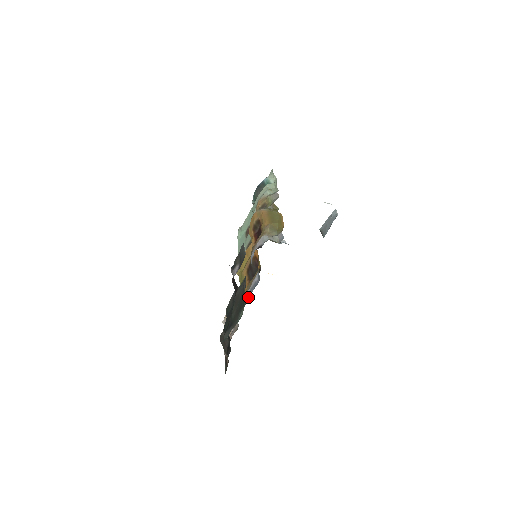
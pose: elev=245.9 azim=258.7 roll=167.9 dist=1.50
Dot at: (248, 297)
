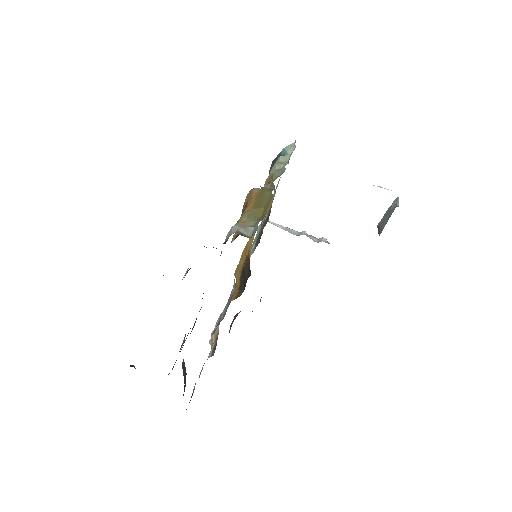
Dot at: (225, 314)
